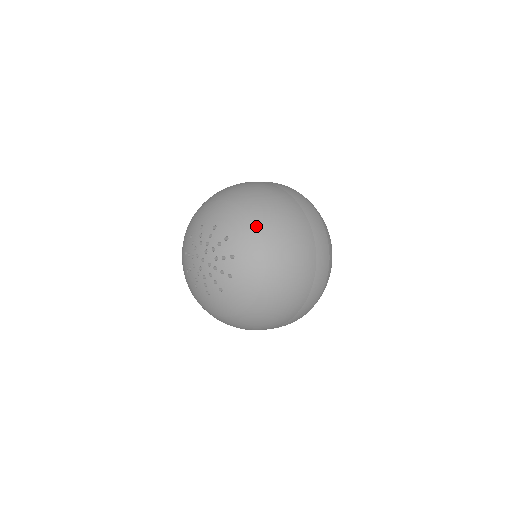
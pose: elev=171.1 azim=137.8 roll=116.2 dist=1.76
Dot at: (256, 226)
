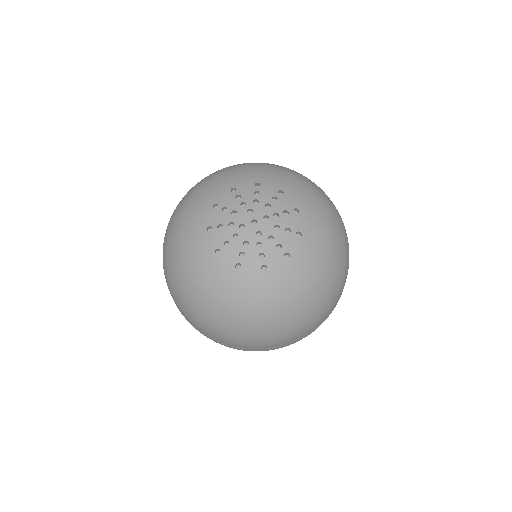
Dot at: (267, 167)
